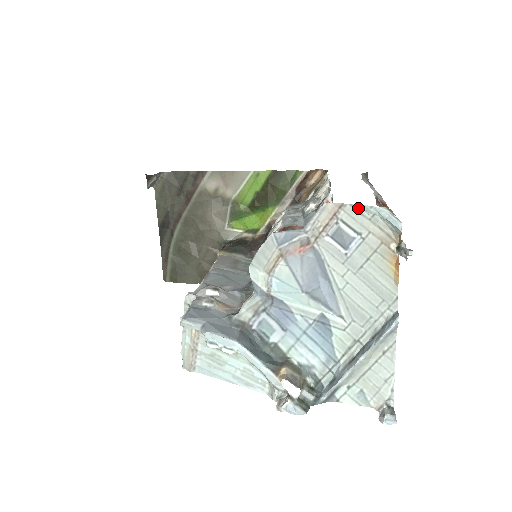
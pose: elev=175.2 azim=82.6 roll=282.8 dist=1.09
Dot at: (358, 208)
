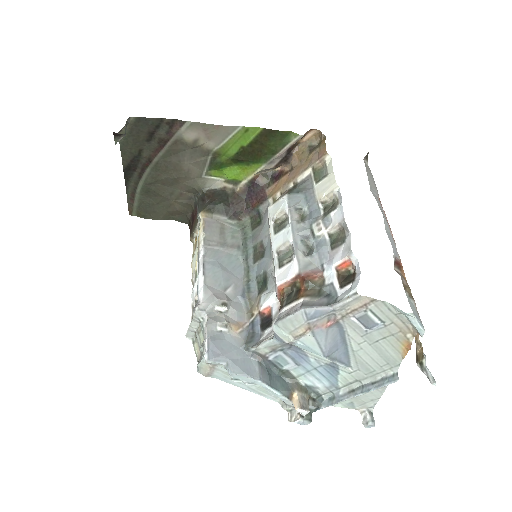
Dot at: (388, 305)
